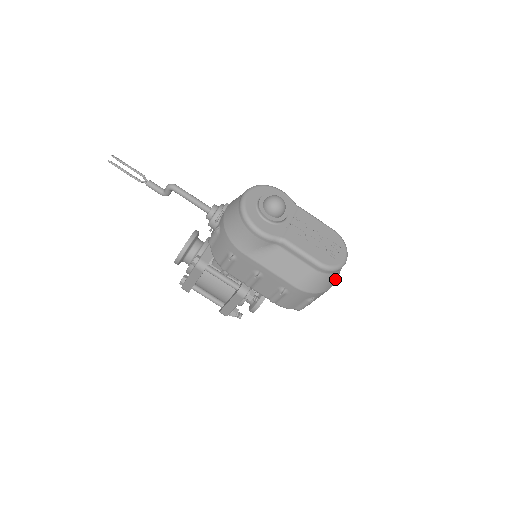
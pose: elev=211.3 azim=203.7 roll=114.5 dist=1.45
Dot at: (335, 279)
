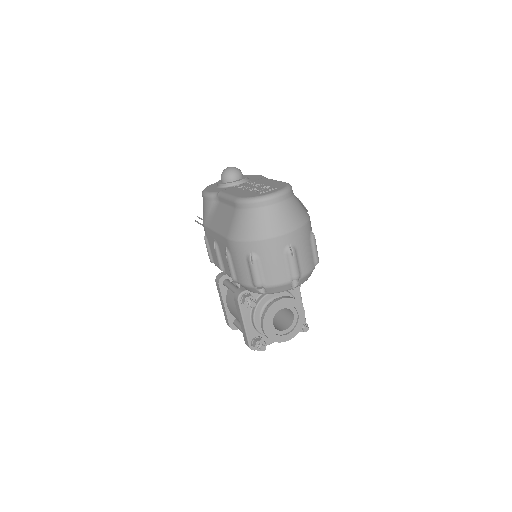
Dot at: (270, 224)
